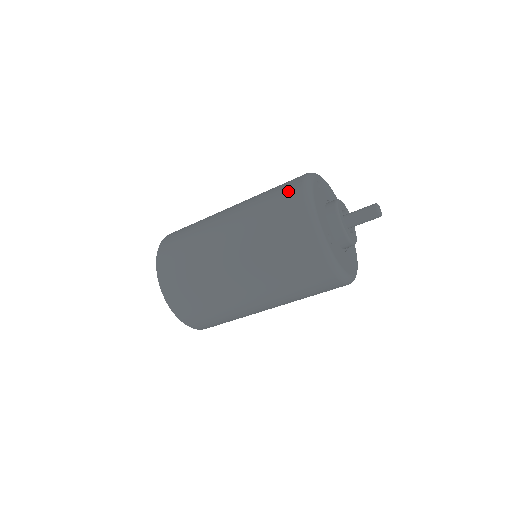
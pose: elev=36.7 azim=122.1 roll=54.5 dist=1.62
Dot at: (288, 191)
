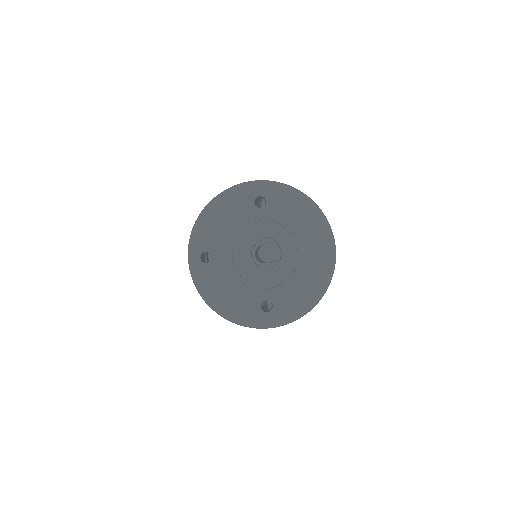
Dot at: occluded
